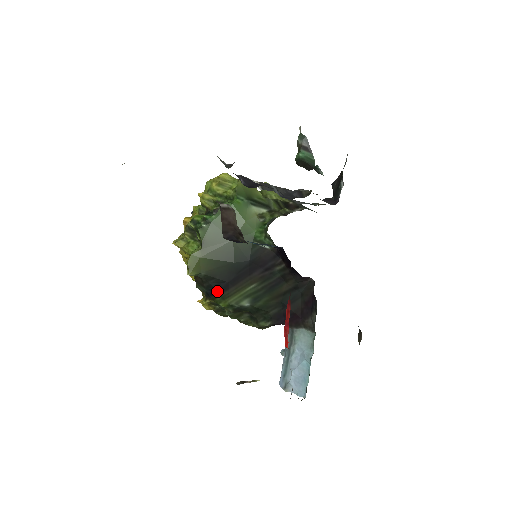
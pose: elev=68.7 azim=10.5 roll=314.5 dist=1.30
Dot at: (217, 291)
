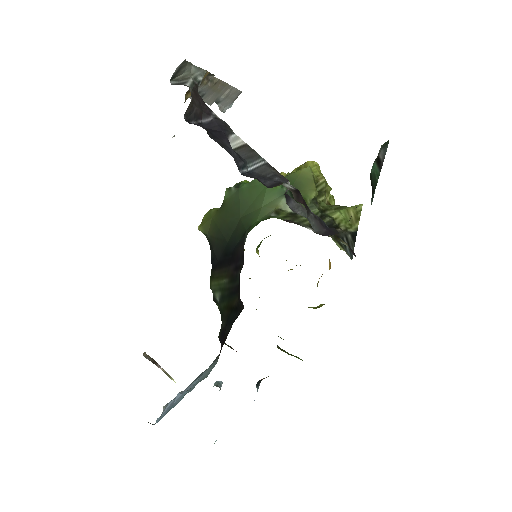
Dot at: (212, 266)
